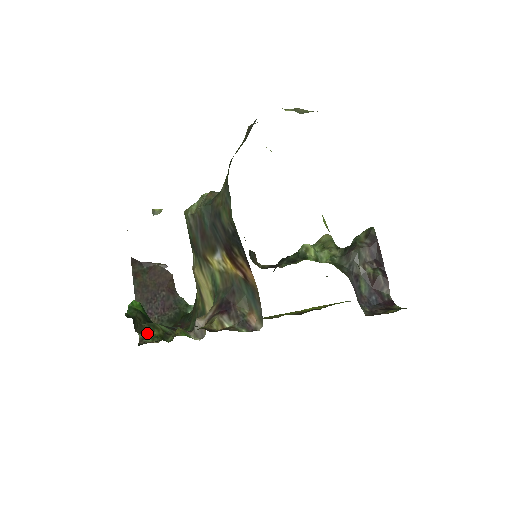
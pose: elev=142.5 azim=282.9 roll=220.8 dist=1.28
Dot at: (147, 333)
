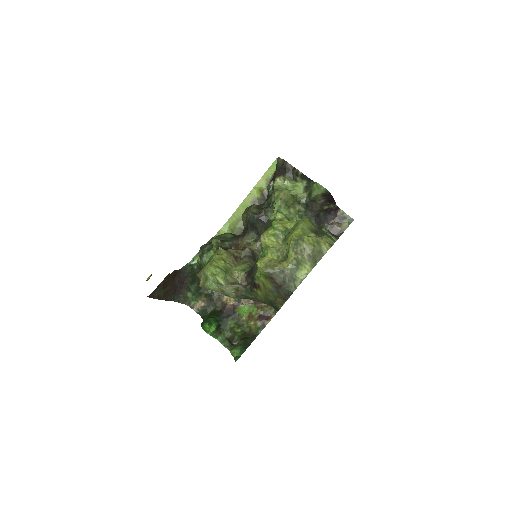
Dot at: (187, 299)
